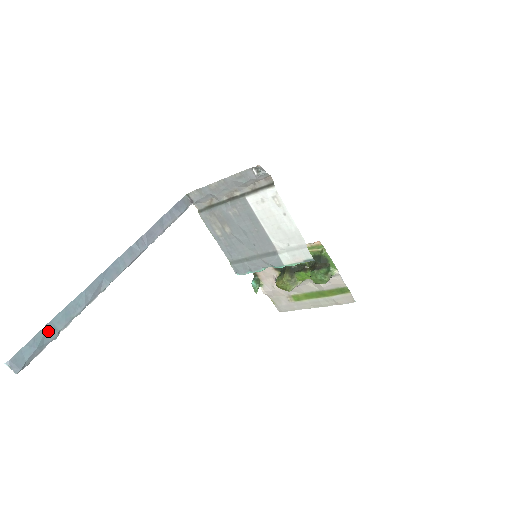
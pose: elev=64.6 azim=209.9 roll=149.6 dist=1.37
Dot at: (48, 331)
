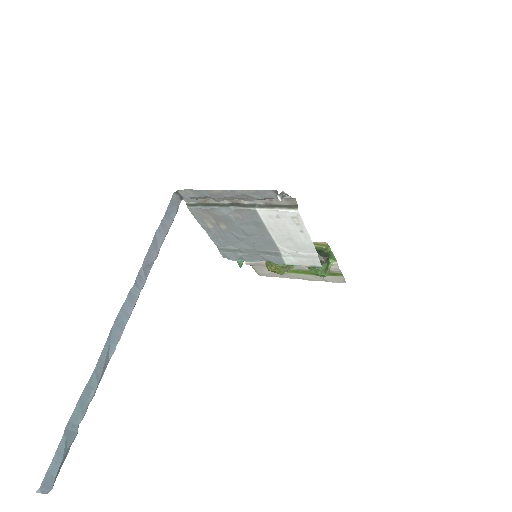
Dot at: (68, 434)
